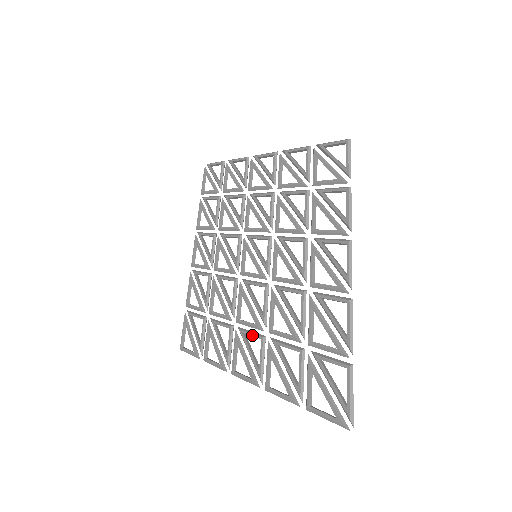
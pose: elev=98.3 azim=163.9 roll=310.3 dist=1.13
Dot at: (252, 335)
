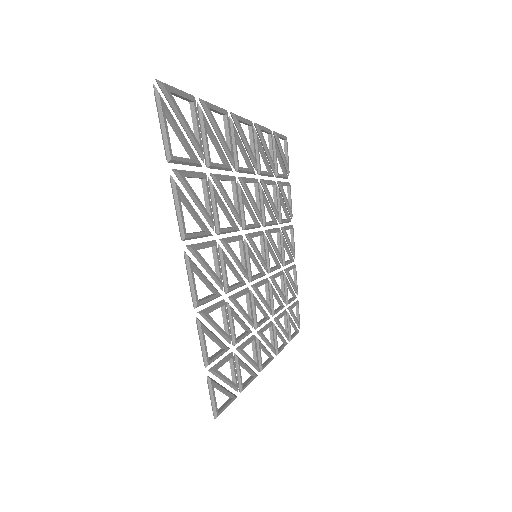
Dot at: (214, 262)
